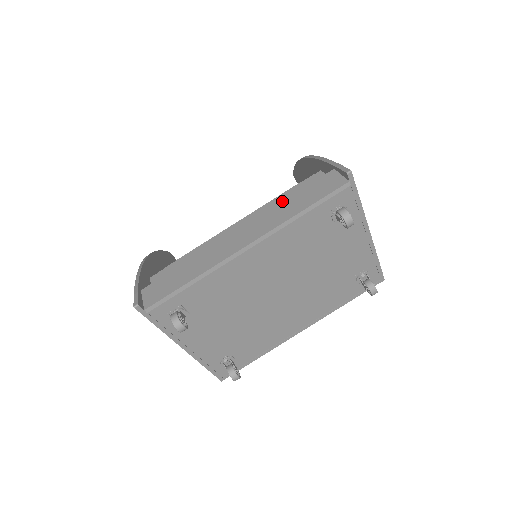
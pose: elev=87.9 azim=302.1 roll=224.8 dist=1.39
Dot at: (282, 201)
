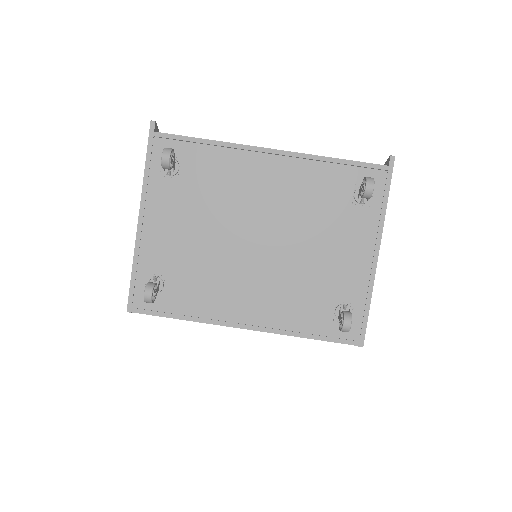
Dot at: occluded
